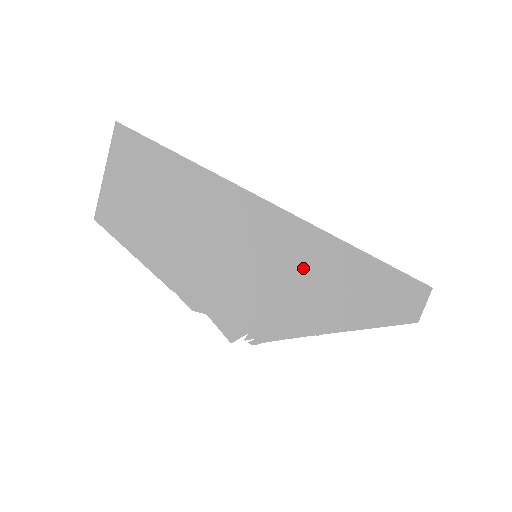
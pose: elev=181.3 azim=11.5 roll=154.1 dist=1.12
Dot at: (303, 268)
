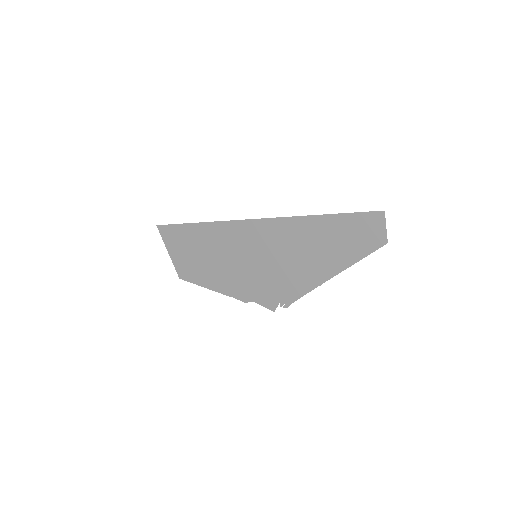
Dot at: (285, 248)
